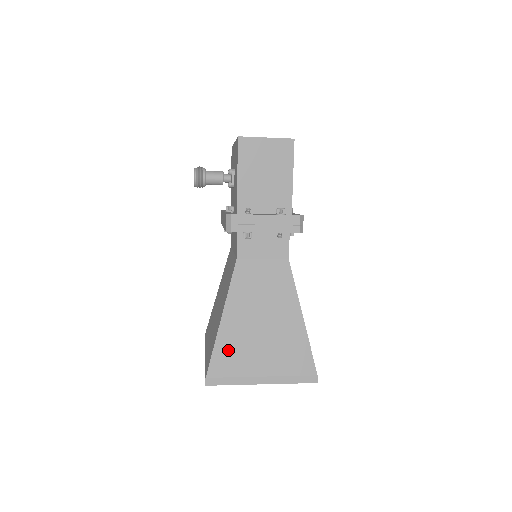
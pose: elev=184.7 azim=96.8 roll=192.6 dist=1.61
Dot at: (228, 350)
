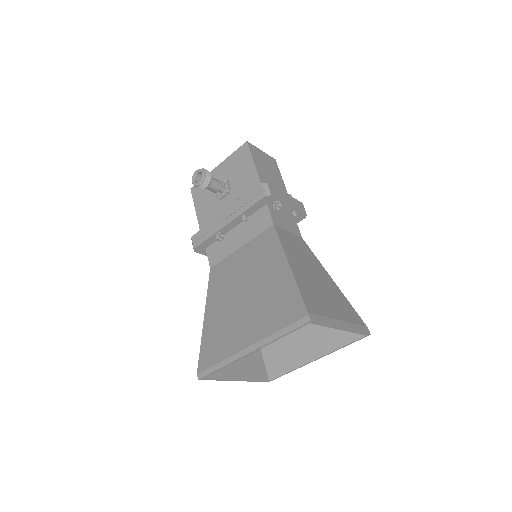
Dot at: (308, 292)
